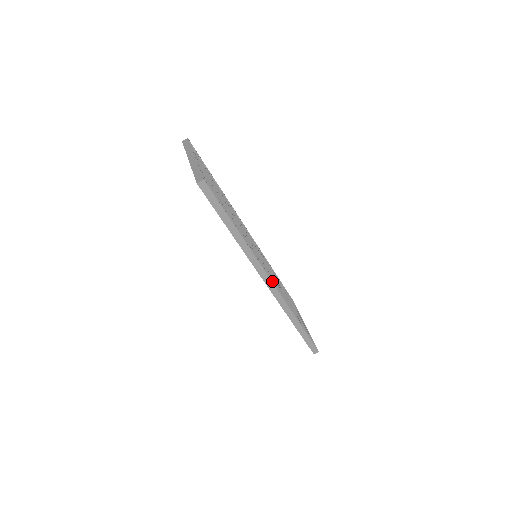
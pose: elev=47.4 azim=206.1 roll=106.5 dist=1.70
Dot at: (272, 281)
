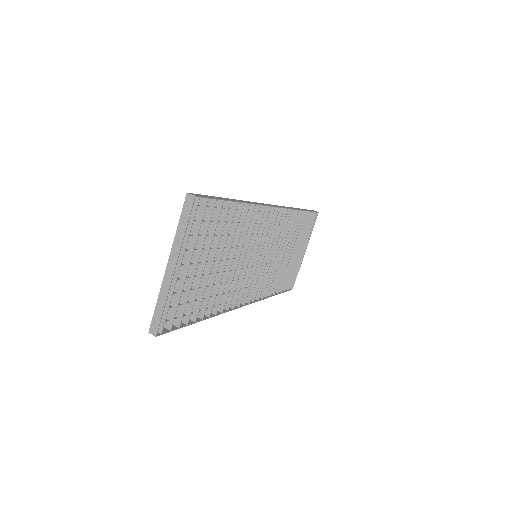
Dot at: (251, 293)
